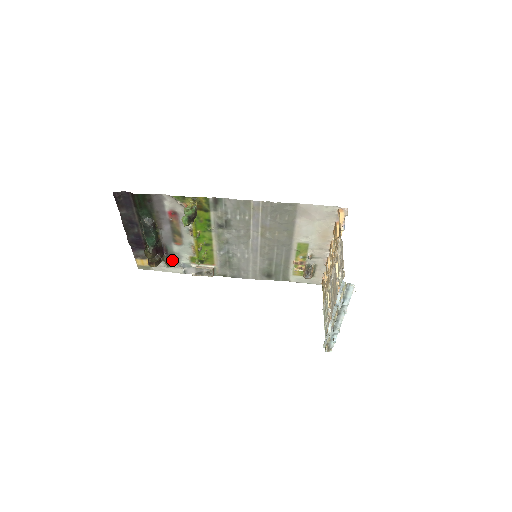
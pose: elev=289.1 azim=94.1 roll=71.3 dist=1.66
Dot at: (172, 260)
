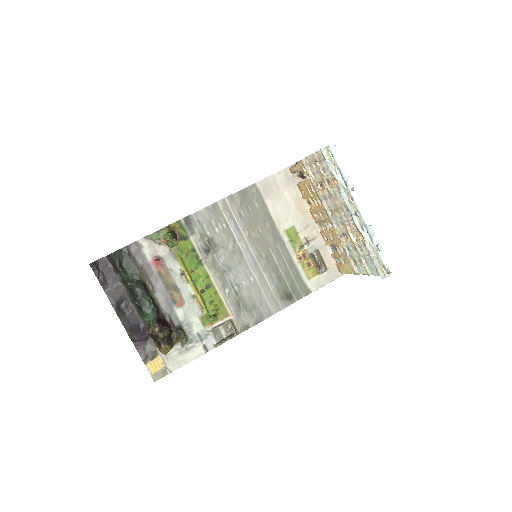
Dot at: (183, 330)
